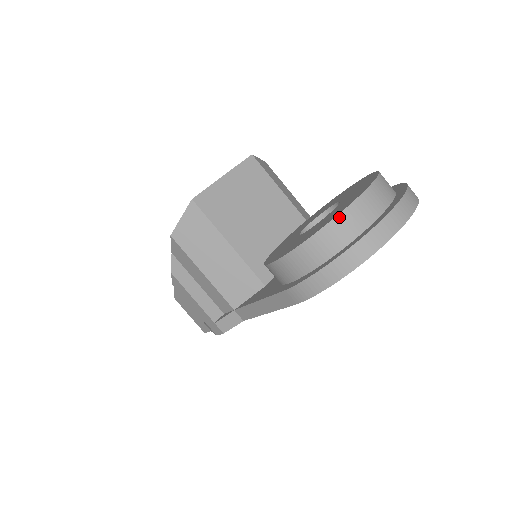
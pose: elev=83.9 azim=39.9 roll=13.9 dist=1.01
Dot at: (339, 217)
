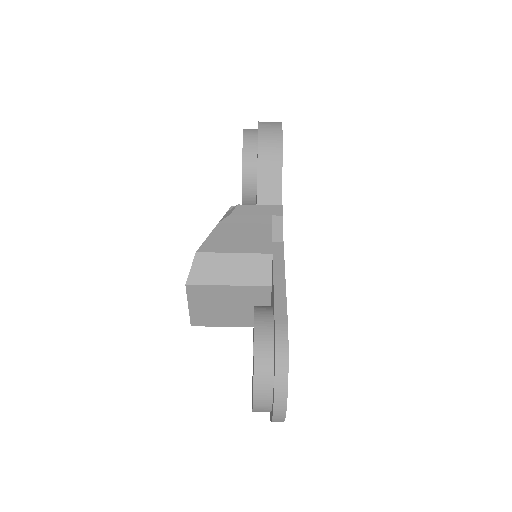
Dot at: occluded
